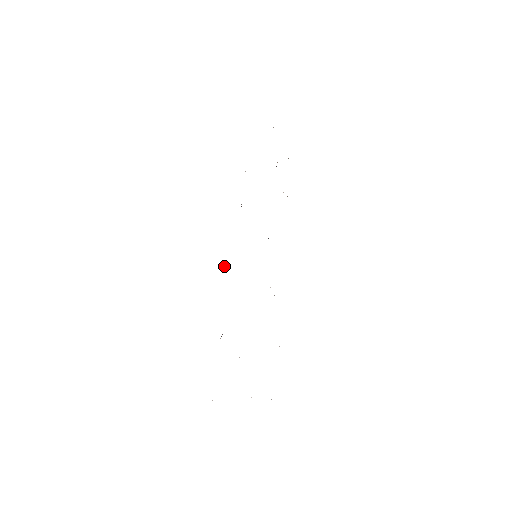
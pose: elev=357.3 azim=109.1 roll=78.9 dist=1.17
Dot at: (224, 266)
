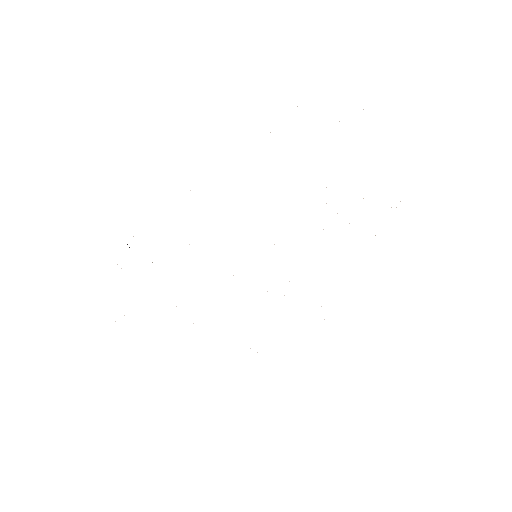
Dot at: occluded
